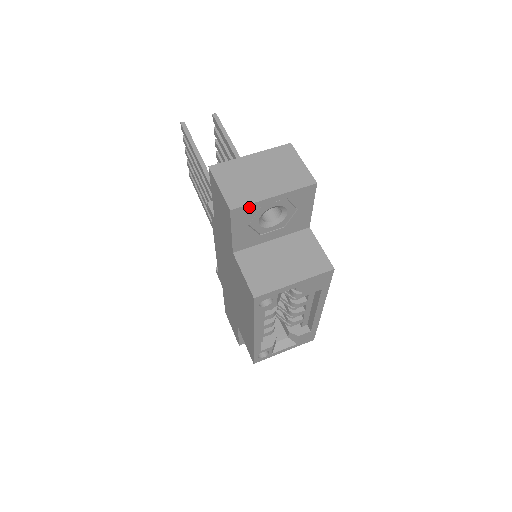
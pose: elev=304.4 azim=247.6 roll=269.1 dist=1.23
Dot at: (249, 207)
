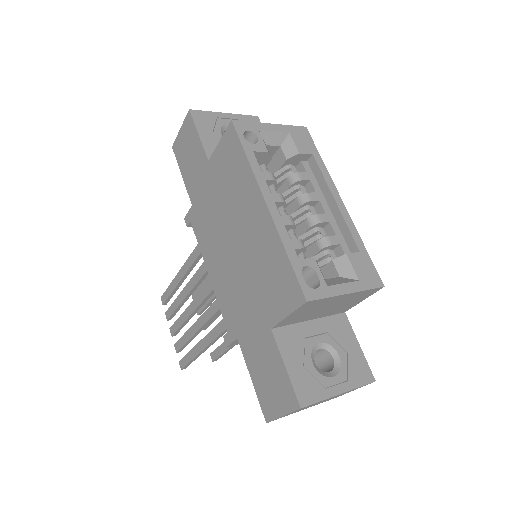
Dot at: (206, 114)
